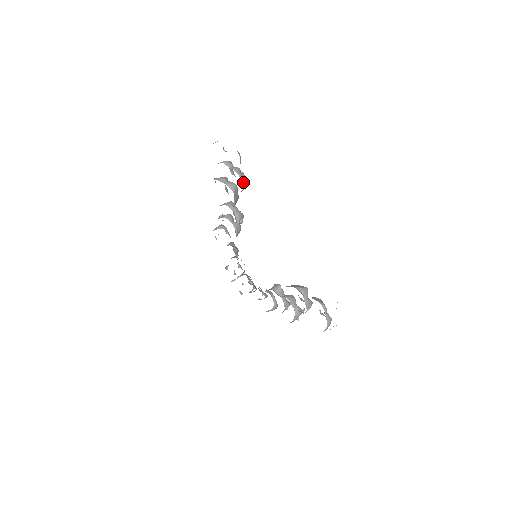
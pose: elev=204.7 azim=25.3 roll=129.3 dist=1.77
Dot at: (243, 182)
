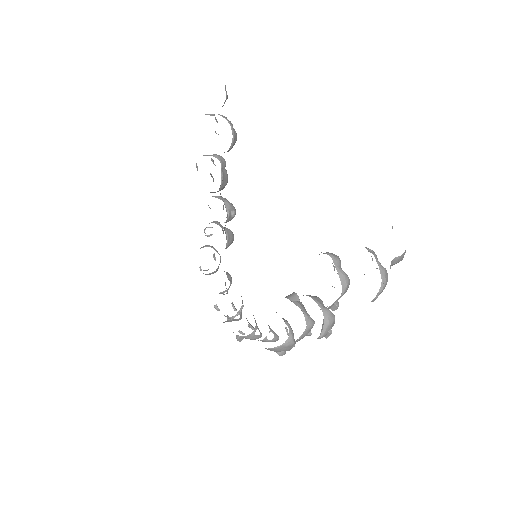
Dot at: (231, 128)
